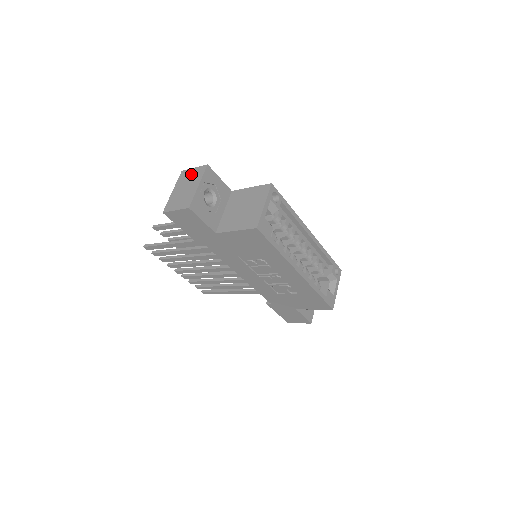
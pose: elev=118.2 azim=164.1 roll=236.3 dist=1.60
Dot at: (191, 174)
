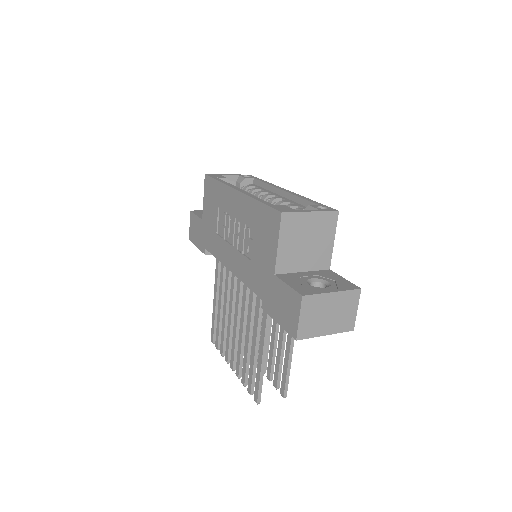
Dot at: occluded
